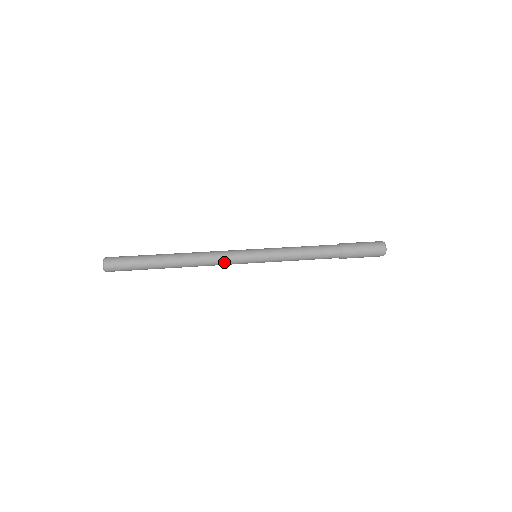
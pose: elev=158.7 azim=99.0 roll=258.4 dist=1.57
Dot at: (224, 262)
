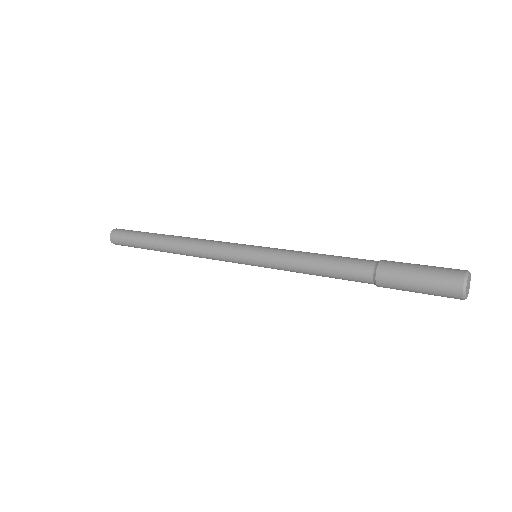
Dot at: (213, 251)
